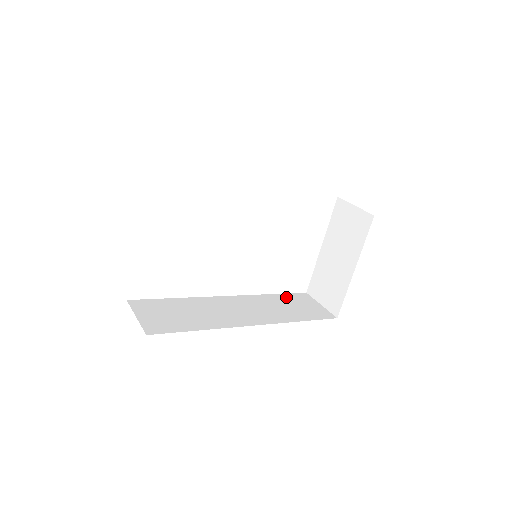
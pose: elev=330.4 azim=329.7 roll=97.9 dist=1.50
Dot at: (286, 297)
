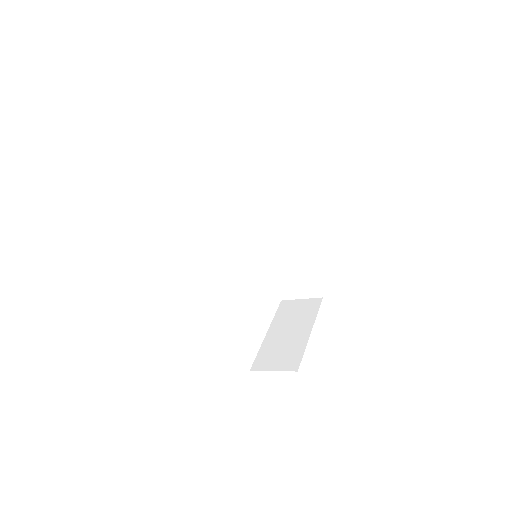
Dot at: occluded
